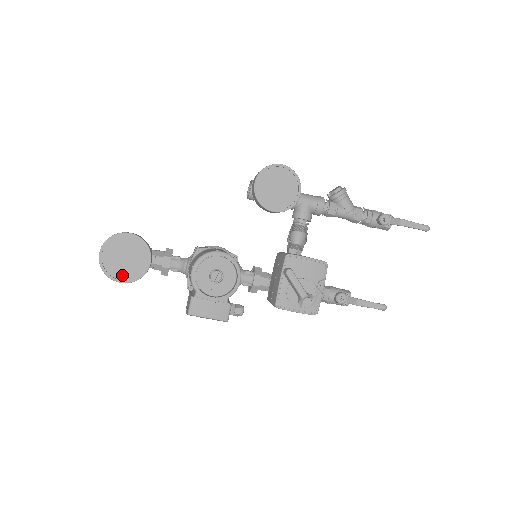
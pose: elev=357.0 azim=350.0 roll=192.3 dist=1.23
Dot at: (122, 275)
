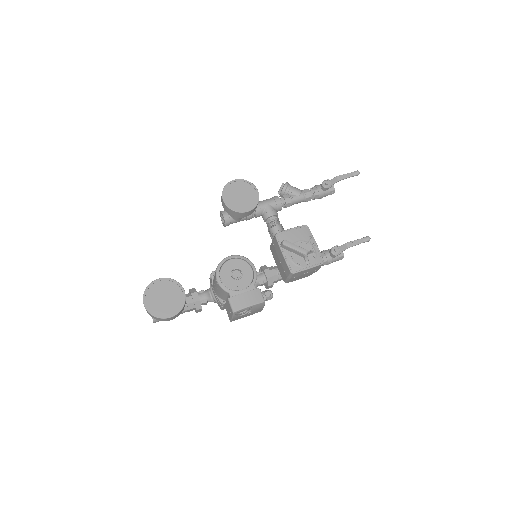
Dot at: (169, 311)
